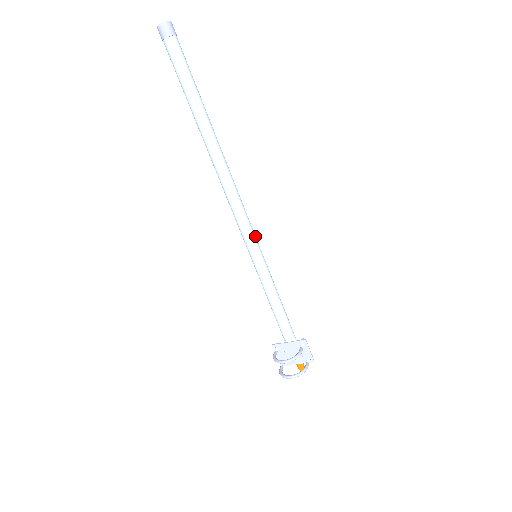
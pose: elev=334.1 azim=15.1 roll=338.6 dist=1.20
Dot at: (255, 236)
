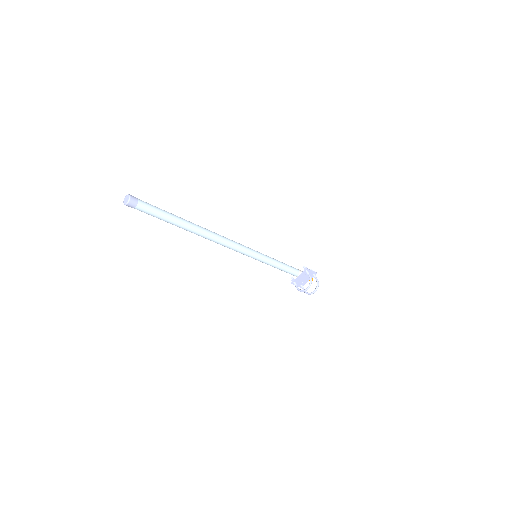
Dot at: (249, 248)
